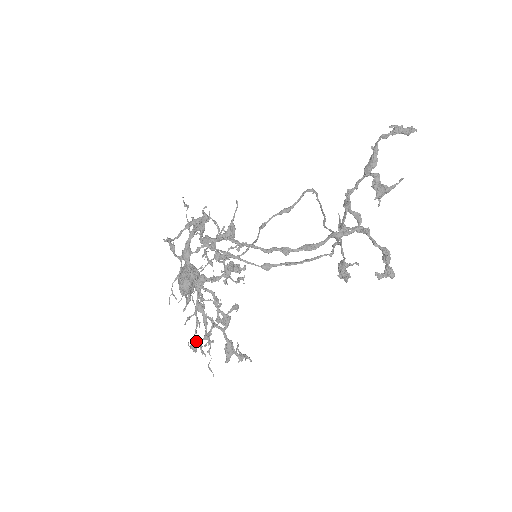
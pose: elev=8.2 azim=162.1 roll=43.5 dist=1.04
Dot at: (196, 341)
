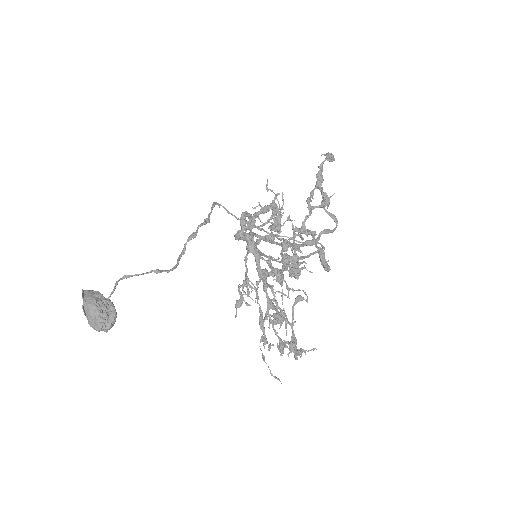
Dot at: (282, 341)
